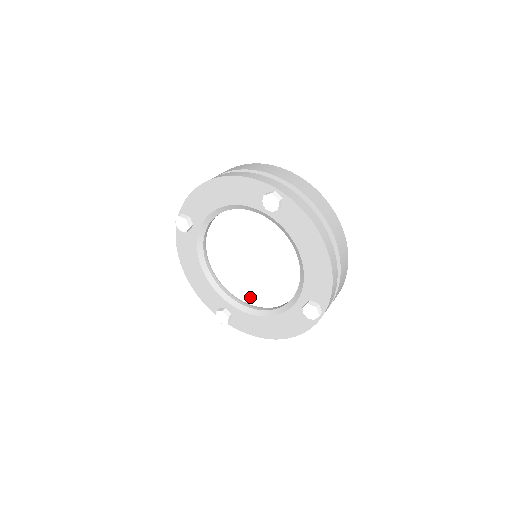
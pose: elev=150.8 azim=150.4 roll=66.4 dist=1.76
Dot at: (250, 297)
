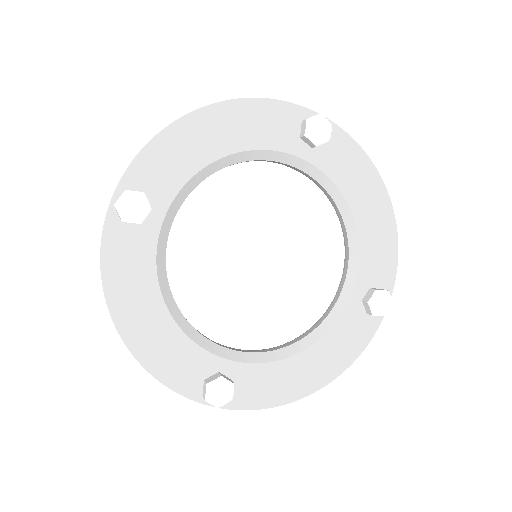
Dot at: (256, 334)
